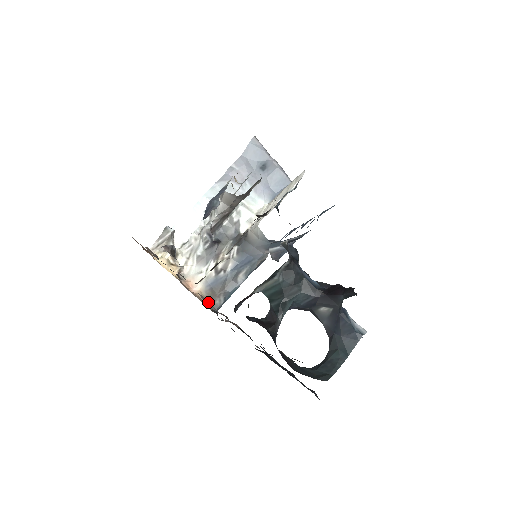
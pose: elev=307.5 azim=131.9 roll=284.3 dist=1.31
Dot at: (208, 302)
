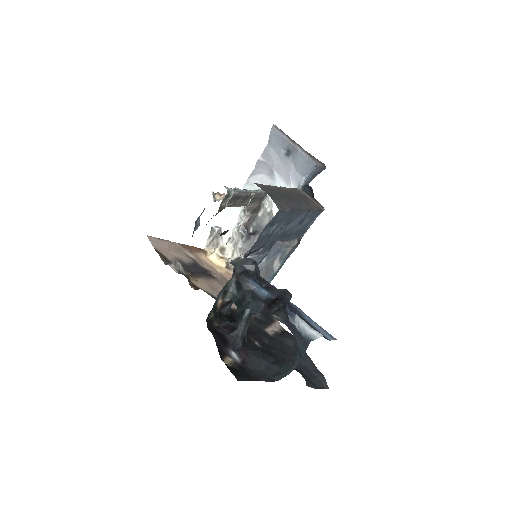
Dot at: occluded
